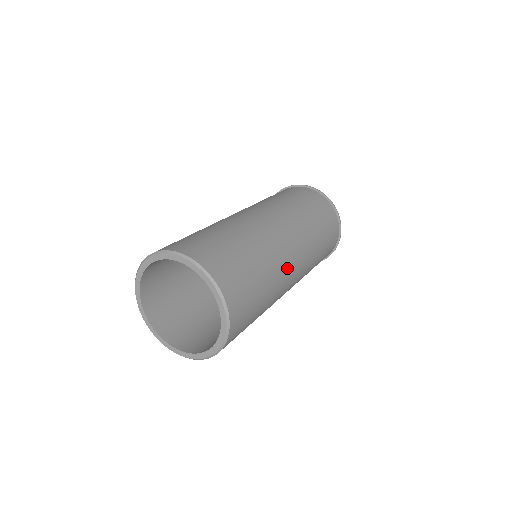
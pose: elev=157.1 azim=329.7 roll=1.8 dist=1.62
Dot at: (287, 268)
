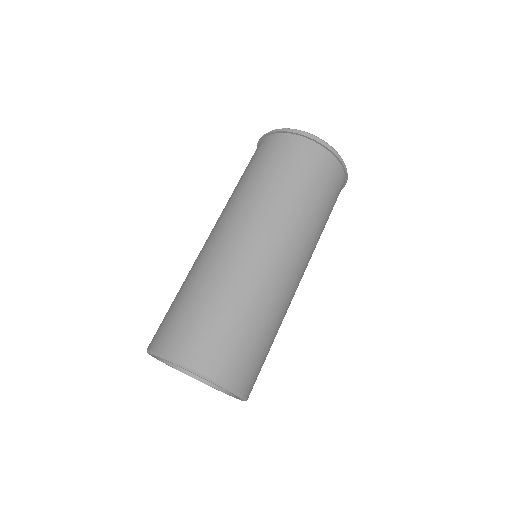
Dot at: (288, 288)
